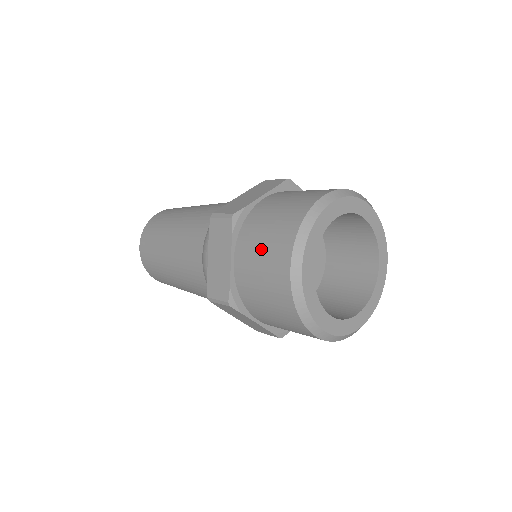
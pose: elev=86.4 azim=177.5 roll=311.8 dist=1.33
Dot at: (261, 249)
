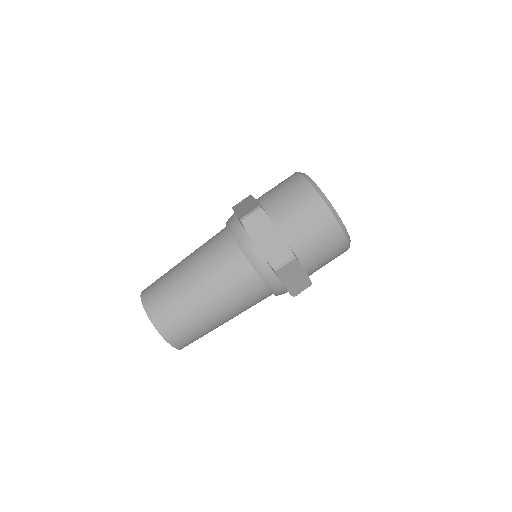
Dot at: (295, 208)
